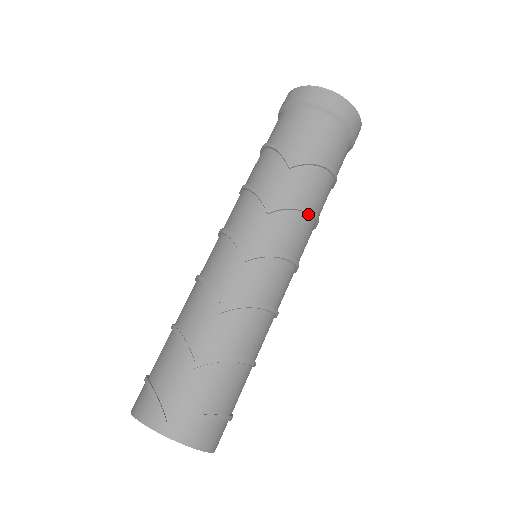
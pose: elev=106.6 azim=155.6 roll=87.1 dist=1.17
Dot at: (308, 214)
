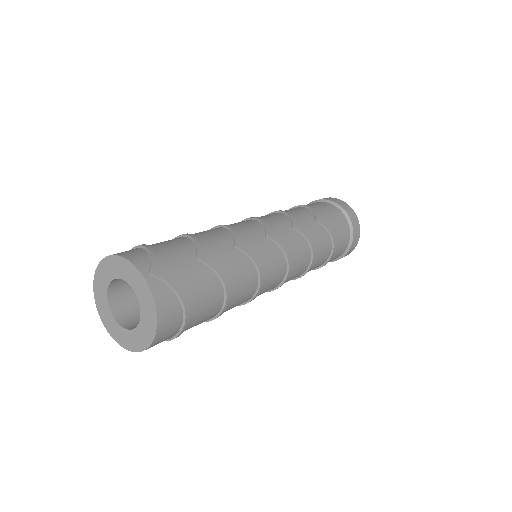
Dot at: (311, 256)
